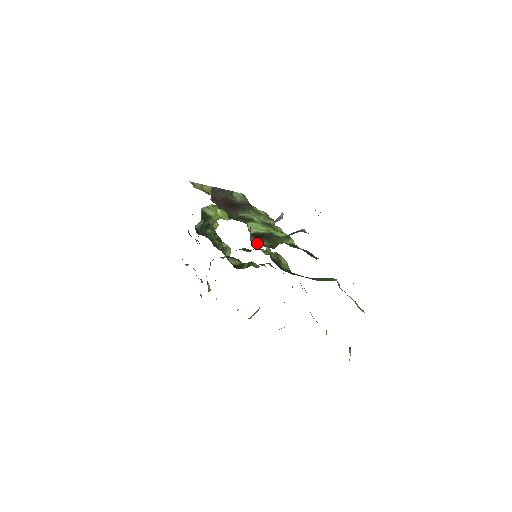
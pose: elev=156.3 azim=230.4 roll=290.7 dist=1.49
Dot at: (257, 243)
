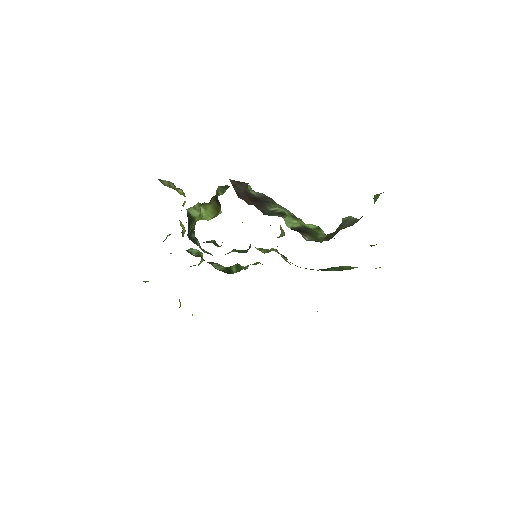
Dot at: (305, 239)
